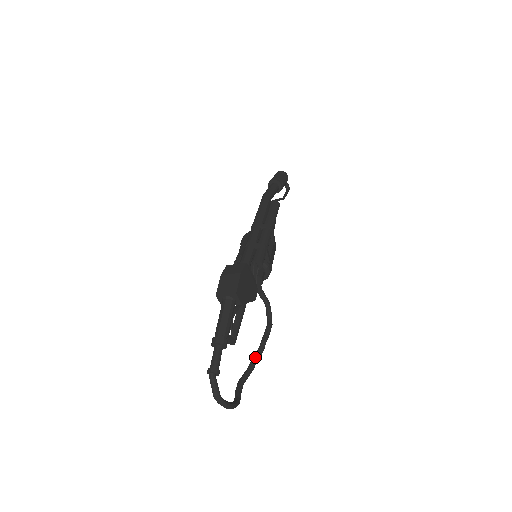
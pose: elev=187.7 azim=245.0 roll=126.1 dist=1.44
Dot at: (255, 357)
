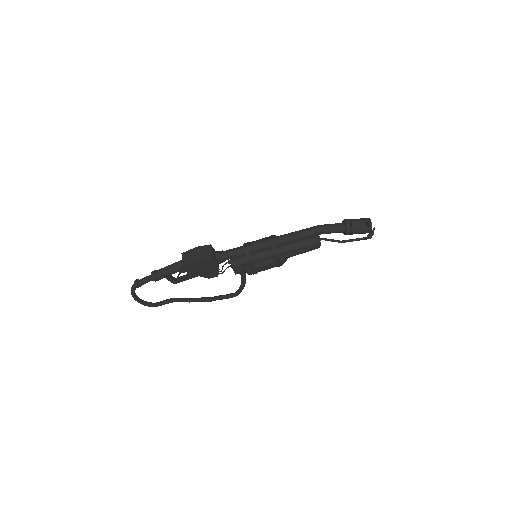
Dot at: (199, 299)
